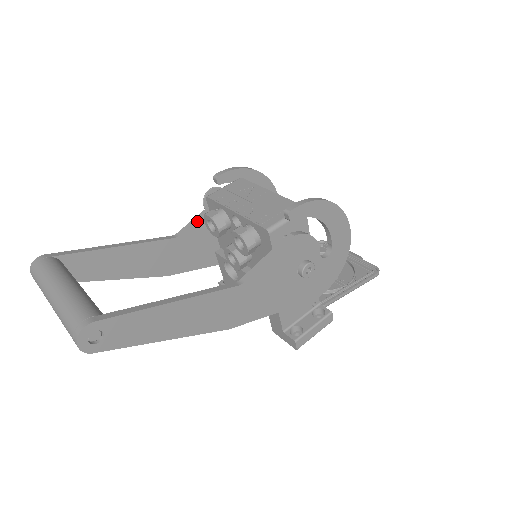
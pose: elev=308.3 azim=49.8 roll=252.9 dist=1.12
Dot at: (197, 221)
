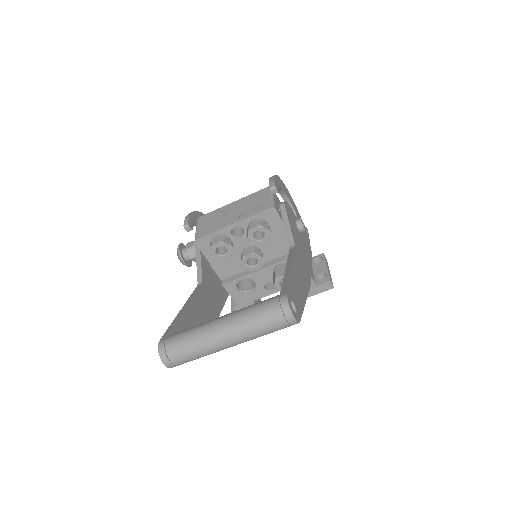
Dot at: (201, 265)
